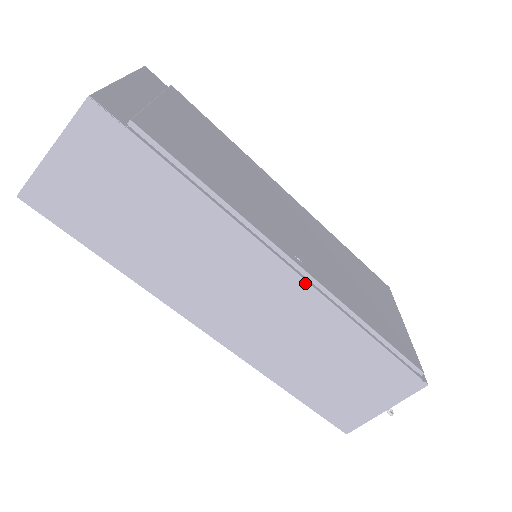
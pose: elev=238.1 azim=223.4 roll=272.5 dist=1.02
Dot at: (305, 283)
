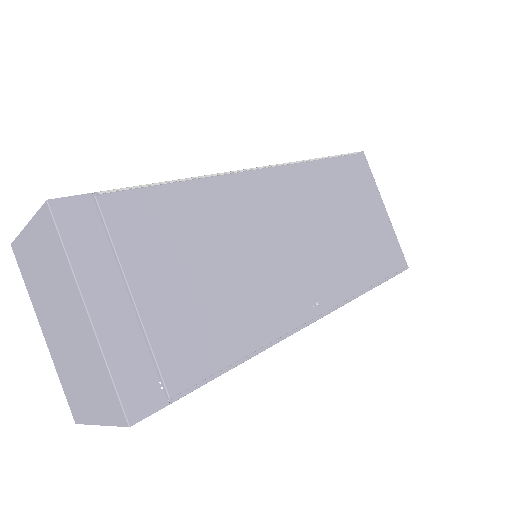
Dot at: occluded
